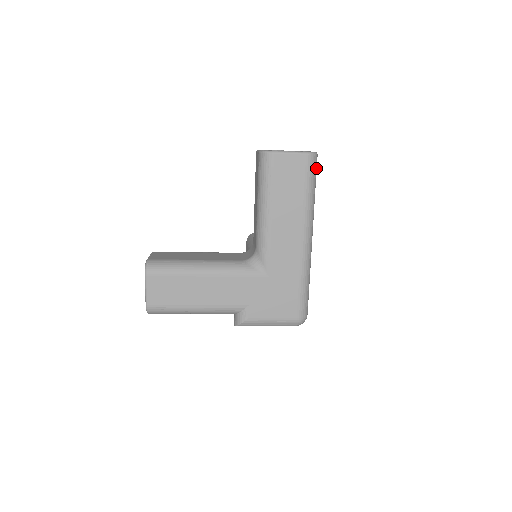
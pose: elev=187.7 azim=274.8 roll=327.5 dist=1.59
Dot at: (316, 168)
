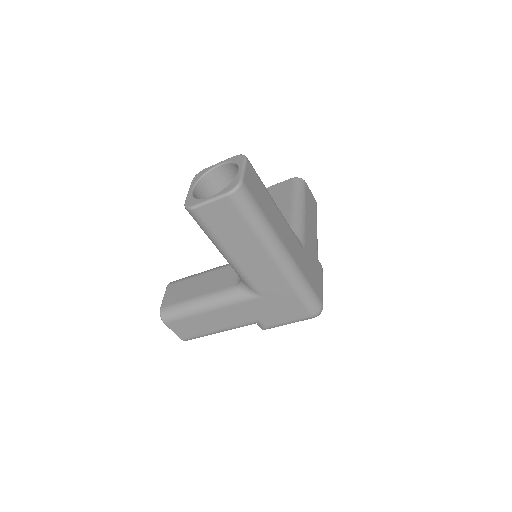
Dot at: (249, 197)
